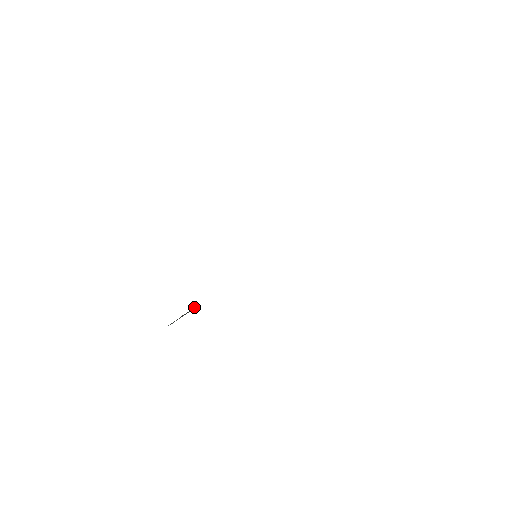
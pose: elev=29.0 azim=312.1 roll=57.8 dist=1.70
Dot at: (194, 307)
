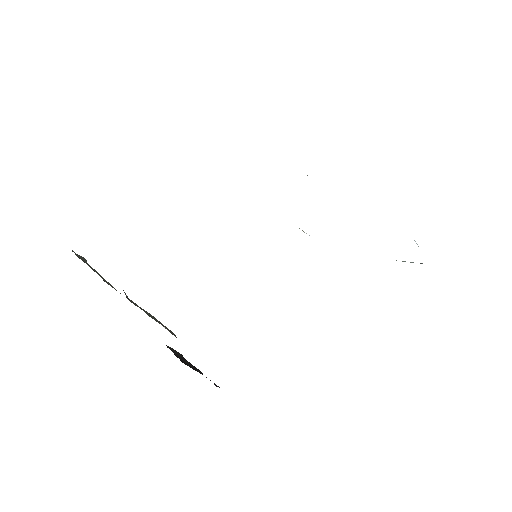
Dot at: occluded
